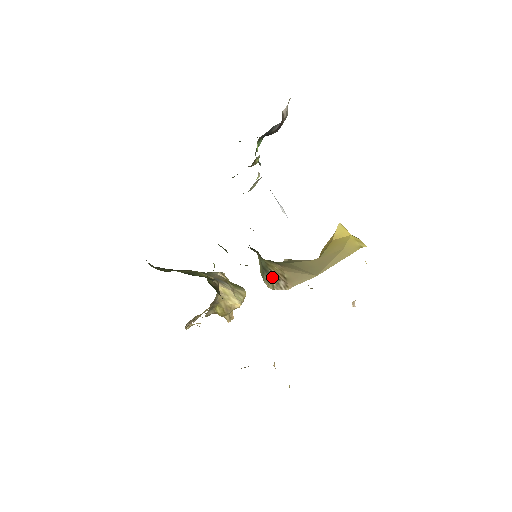
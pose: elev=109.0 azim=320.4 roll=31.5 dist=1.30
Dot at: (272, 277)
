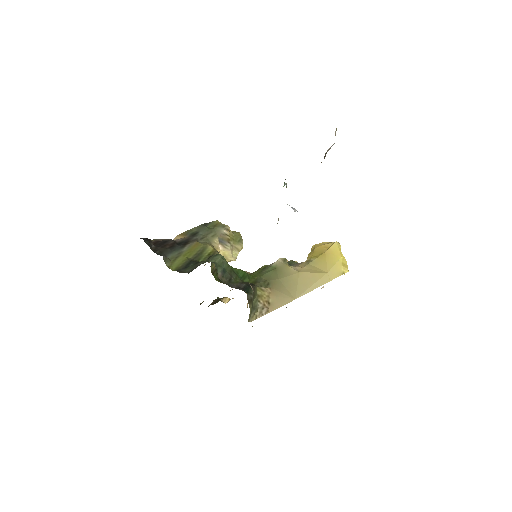
Dot at: (258, 309)
